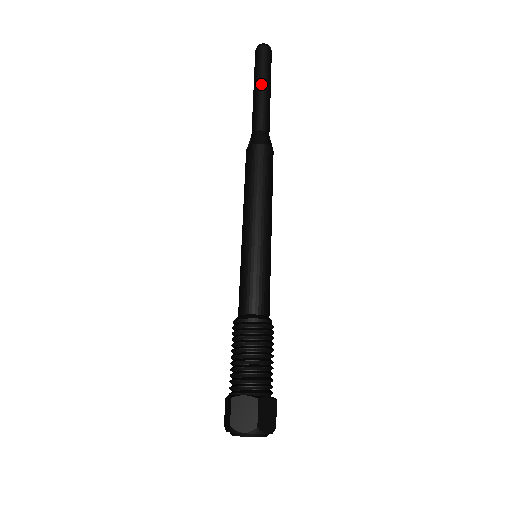
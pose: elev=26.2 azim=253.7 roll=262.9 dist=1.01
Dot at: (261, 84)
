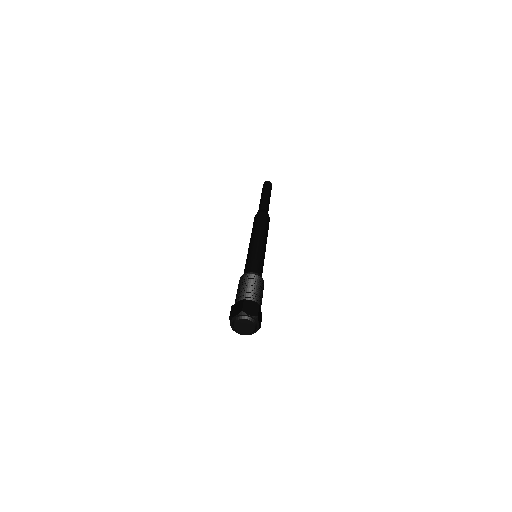
Dot at: (263, 194)
